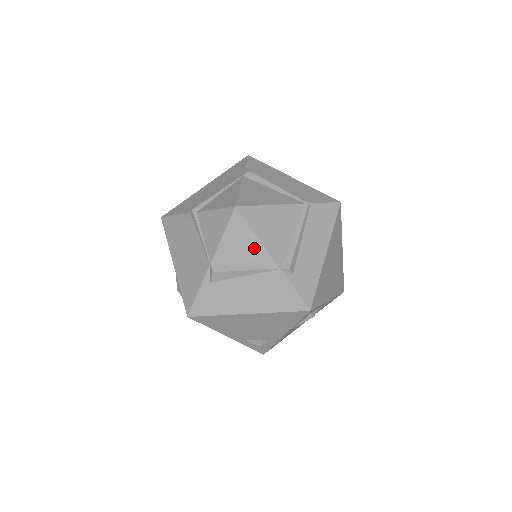
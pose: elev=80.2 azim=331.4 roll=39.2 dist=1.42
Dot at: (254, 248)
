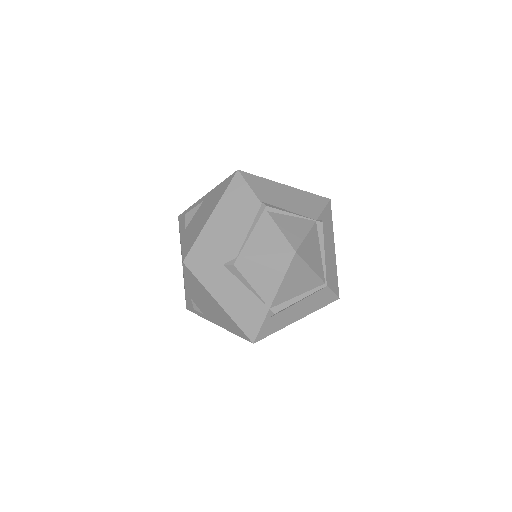
Dot at: (273, 282)
